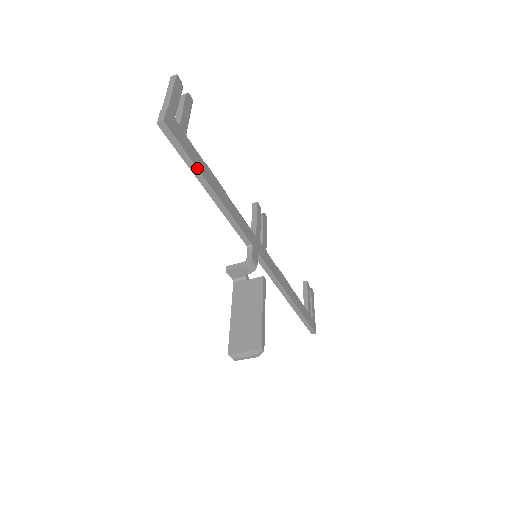
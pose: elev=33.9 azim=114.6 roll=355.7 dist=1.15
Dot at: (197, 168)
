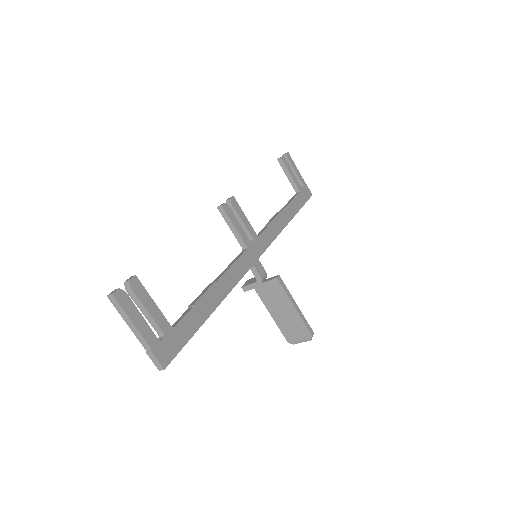
Dot at: (198, 329)
